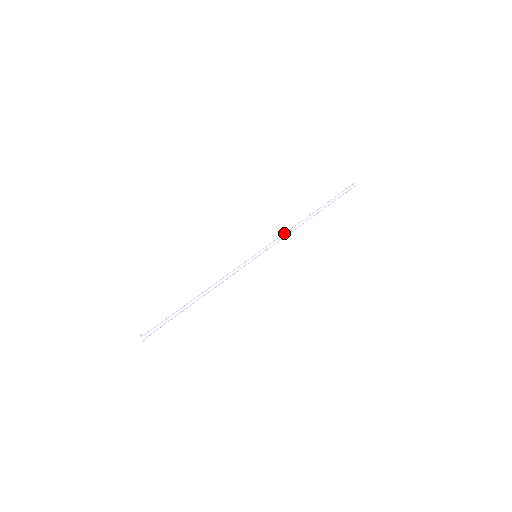
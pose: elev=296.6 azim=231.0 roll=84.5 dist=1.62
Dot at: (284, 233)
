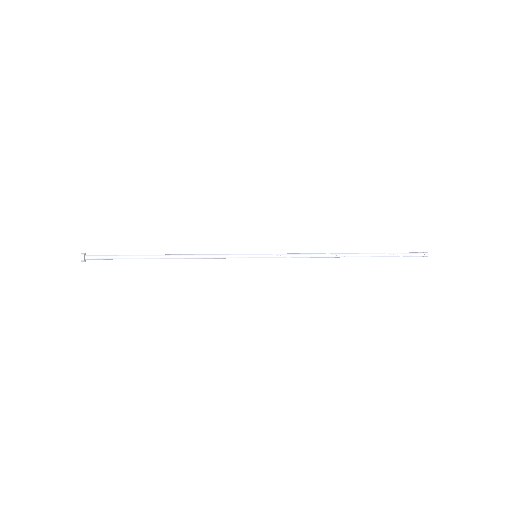
Dot at: (304, 253)
